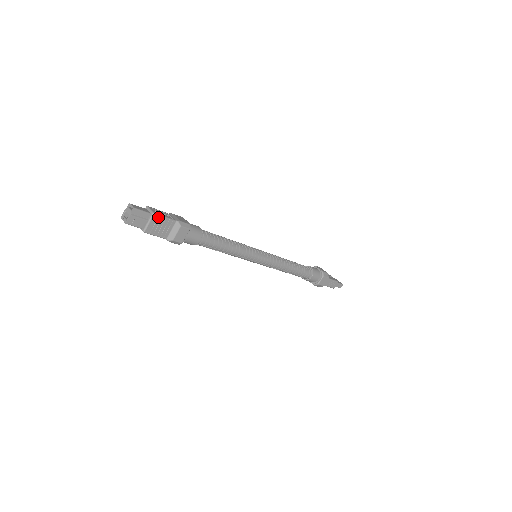
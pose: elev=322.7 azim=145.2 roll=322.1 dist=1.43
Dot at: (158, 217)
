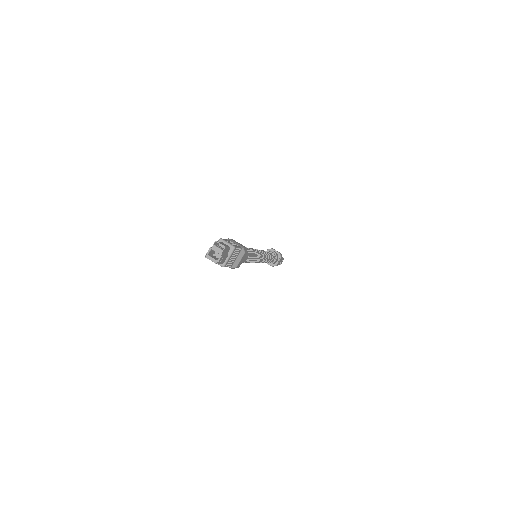
Dot at: (235, 249)
